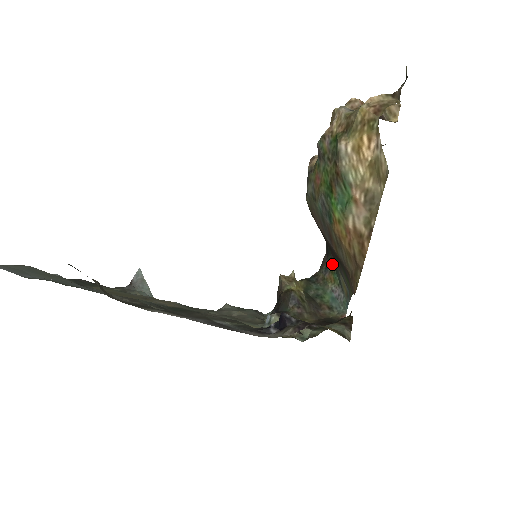
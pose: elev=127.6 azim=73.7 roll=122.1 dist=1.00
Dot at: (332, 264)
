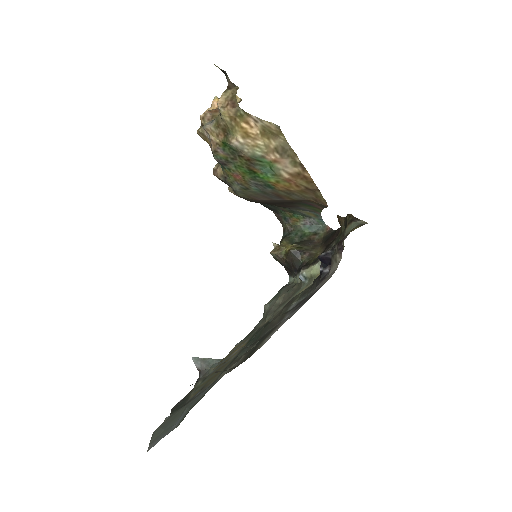
Dot at: (286, 213)
